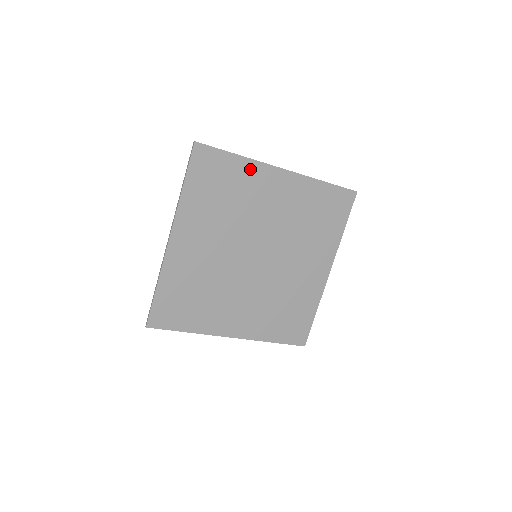
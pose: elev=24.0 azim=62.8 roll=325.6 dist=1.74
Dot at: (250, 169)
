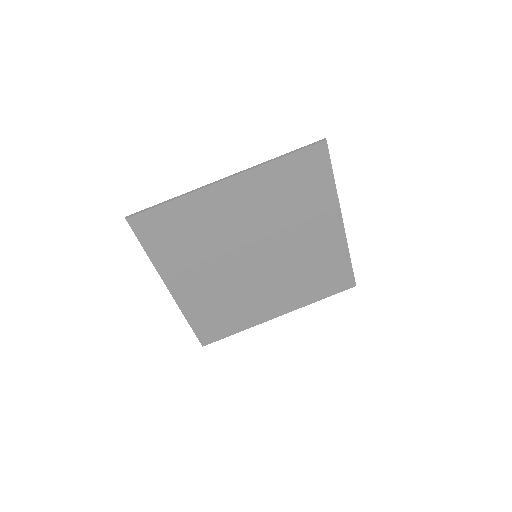
Dot at: (328, 199)
